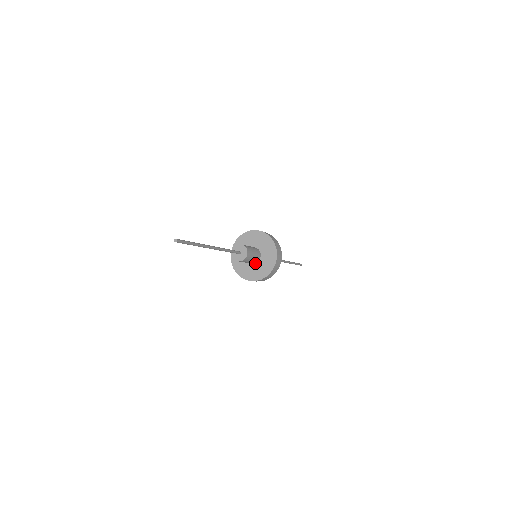
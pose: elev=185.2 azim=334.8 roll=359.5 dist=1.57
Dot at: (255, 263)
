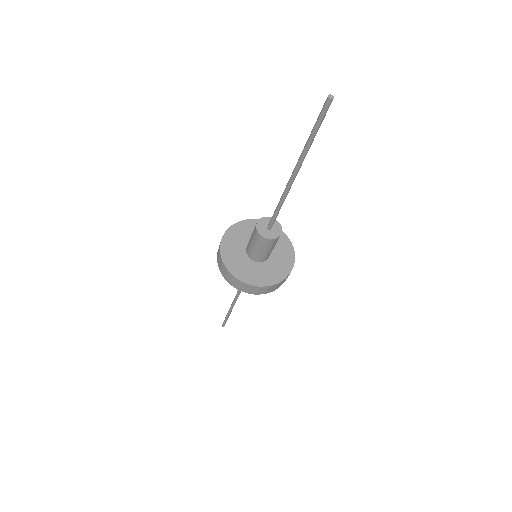
Dot at: (268, 259)
